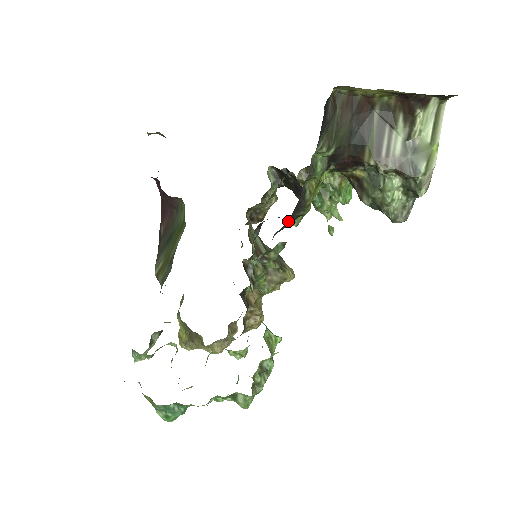
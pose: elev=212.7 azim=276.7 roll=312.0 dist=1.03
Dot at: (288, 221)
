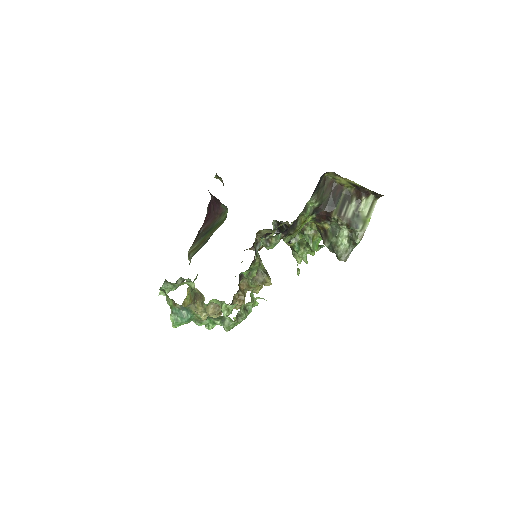
Dot at: (285, 232)
